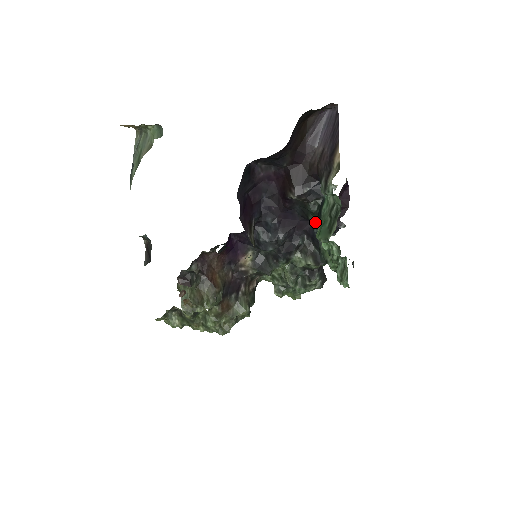
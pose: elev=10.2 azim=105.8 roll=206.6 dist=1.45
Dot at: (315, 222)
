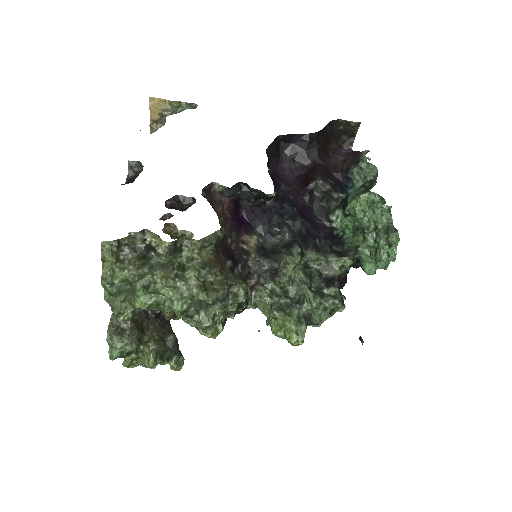
Dot at: (334, 226)
